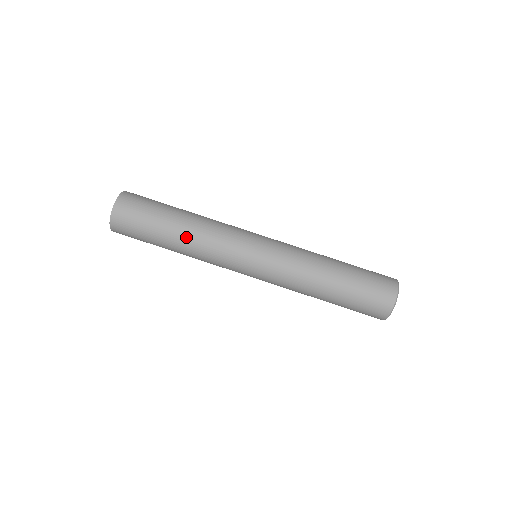
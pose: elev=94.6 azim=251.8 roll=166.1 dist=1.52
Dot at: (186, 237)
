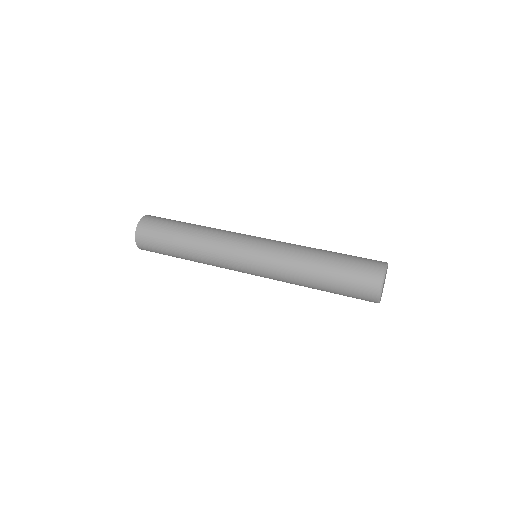
Dot at: (195, 236)
